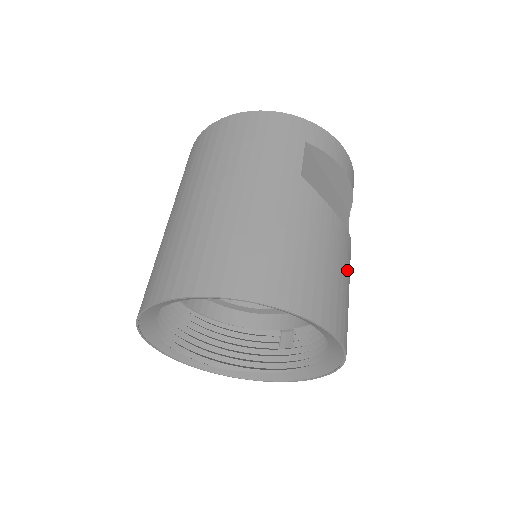
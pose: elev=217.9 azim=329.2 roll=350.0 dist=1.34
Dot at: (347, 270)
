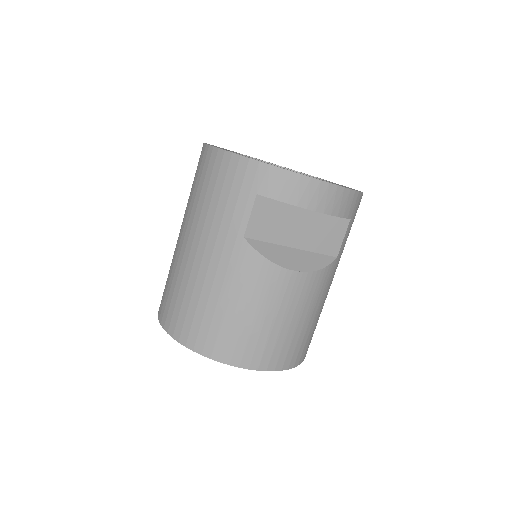
Dot at: (295, 309)
